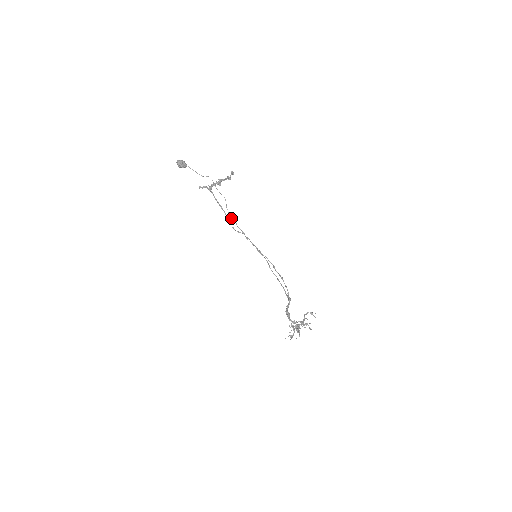
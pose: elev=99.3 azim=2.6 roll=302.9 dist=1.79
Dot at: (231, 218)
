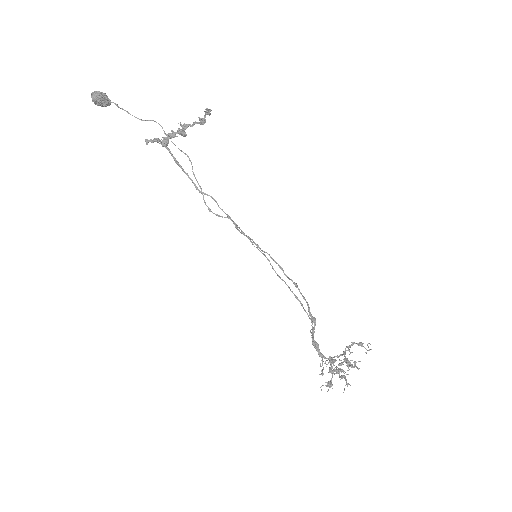
Dot at: (207, 194)
